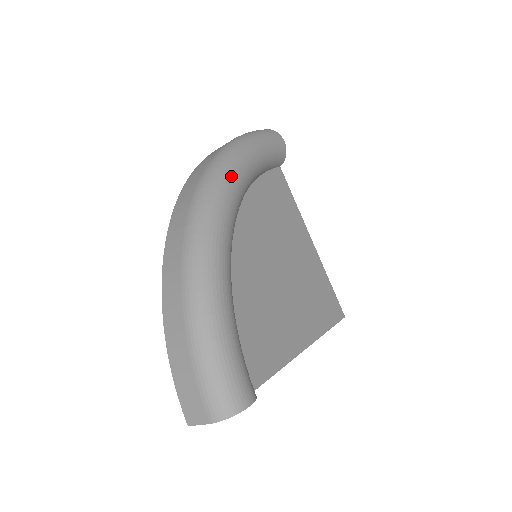
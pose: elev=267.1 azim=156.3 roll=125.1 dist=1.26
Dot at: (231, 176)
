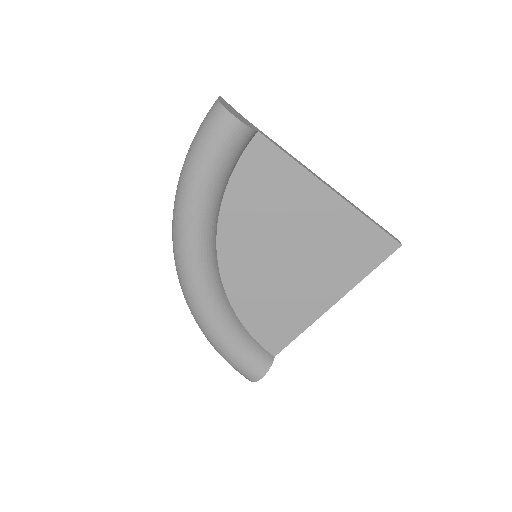
Dot at: (185, 234)
